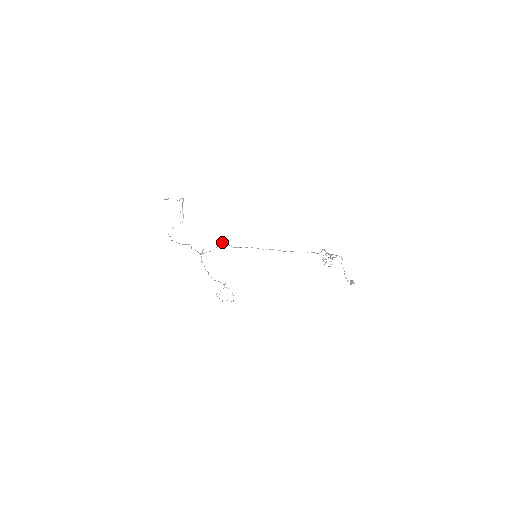
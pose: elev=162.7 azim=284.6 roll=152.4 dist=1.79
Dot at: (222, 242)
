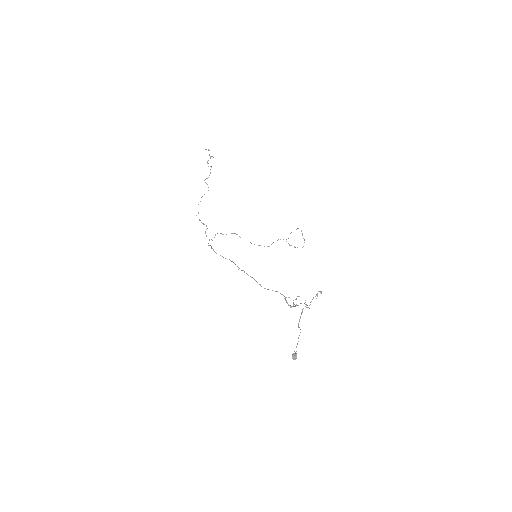
Dot at: occluded
